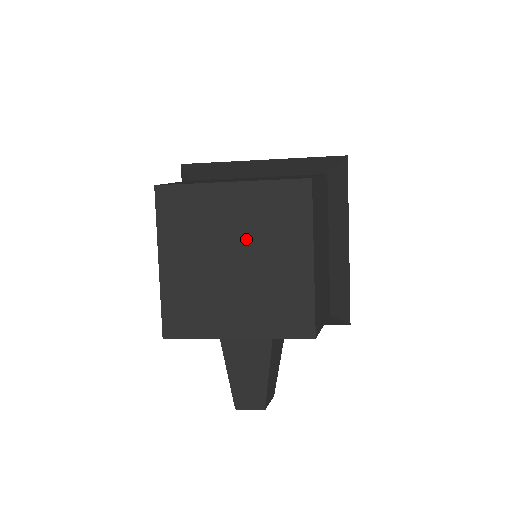
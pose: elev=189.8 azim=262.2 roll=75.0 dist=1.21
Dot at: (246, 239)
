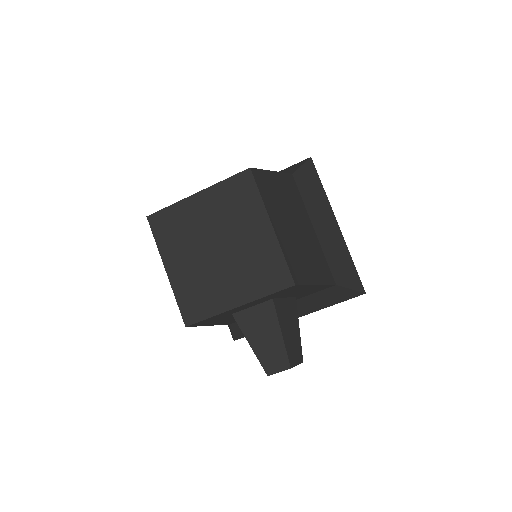
Dot at: (220, 229)
